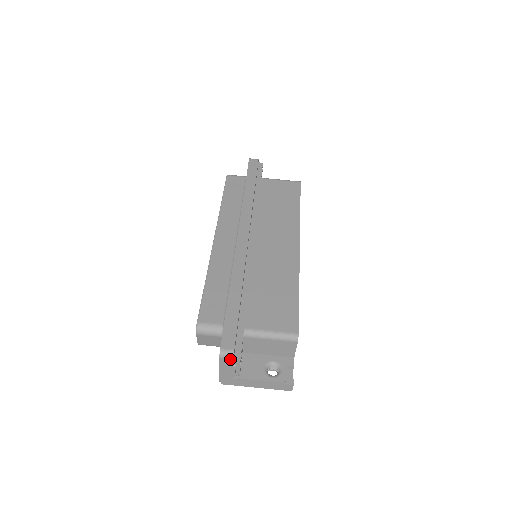
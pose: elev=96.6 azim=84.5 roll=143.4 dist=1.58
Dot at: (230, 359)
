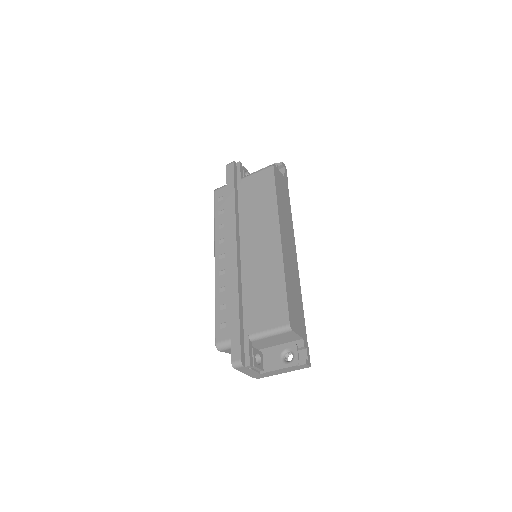
Dot at: (242, 367)
